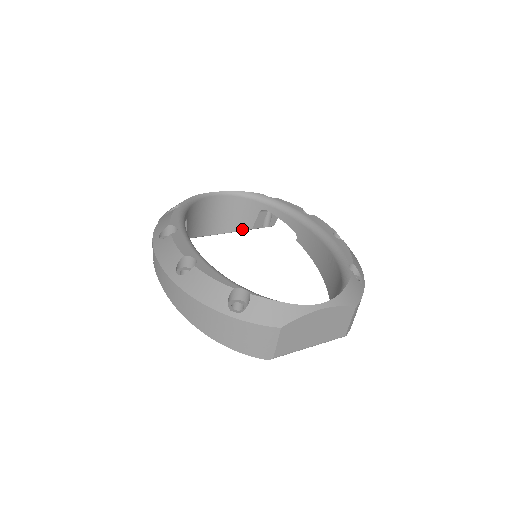
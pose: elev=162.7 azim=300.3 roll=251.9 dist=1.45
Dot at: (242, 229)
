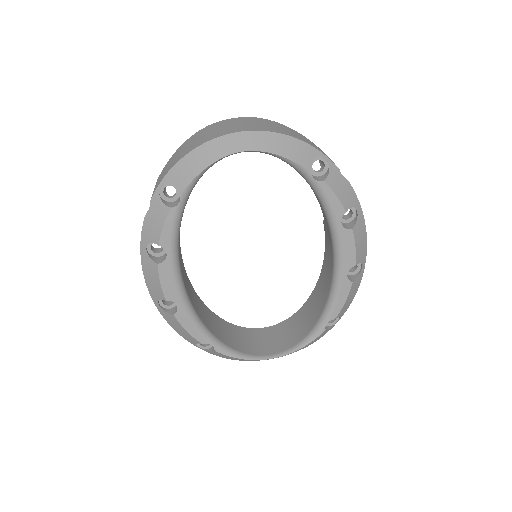
Dot at: occluded
